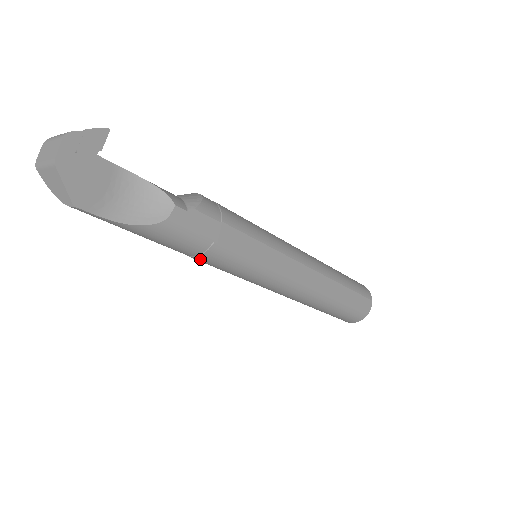
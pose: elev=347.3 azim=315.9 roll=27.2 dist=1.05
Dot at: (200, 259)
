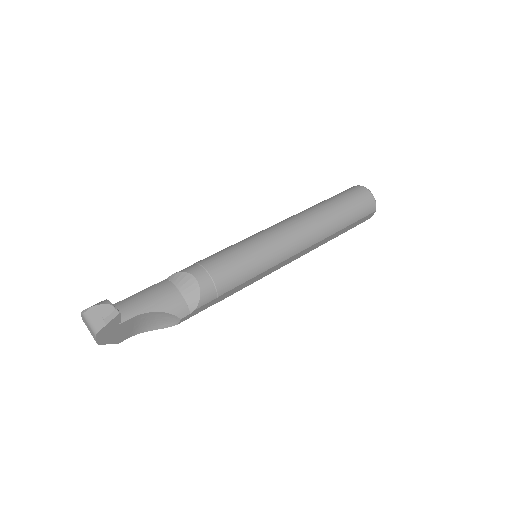
Dot at: occluded
